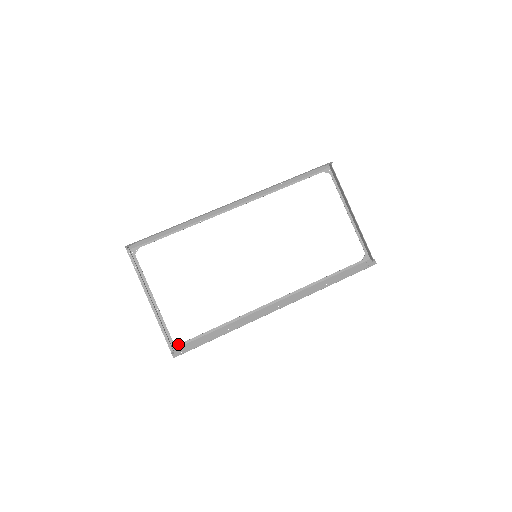
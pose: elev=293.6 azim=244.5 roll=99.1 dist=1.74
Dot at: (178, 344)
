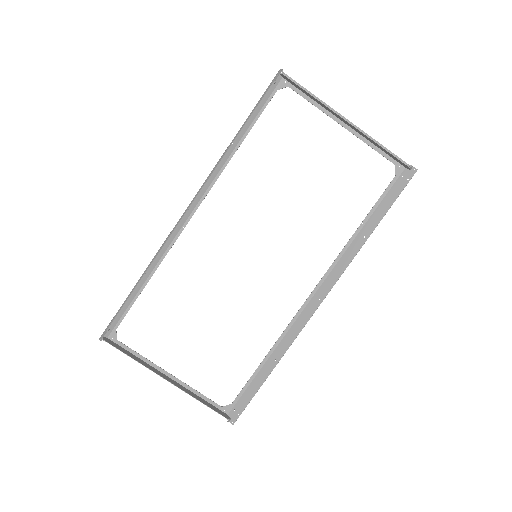
Dot at: (229, 406)
